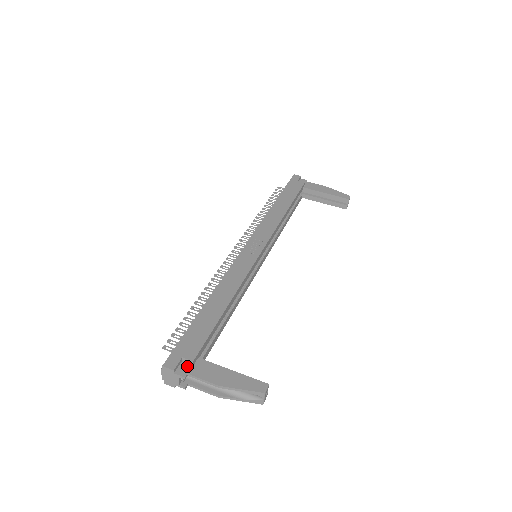
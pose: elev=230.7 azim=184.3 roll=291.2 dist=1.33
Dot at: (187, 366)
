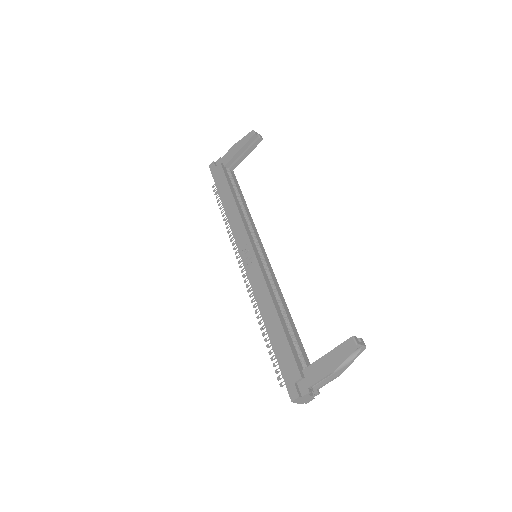
Dot at: (303, 384)
